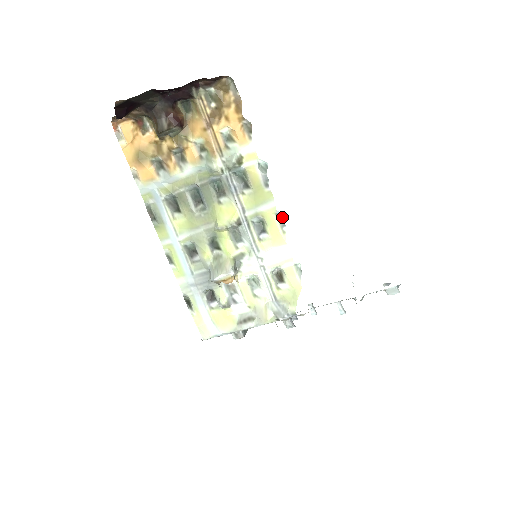
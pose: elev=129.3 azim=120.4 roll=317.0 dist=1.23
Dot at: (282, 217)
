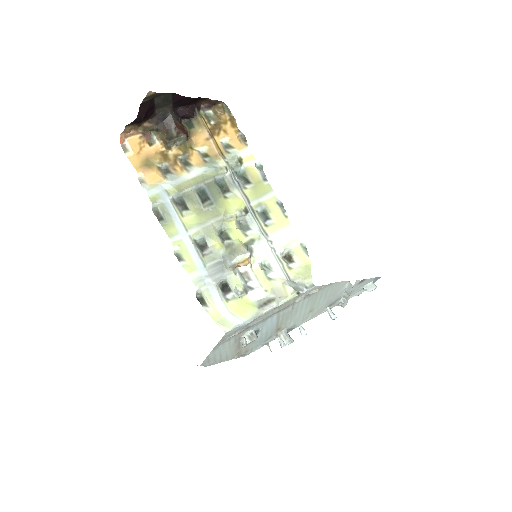
Dot at: (282, 205)
